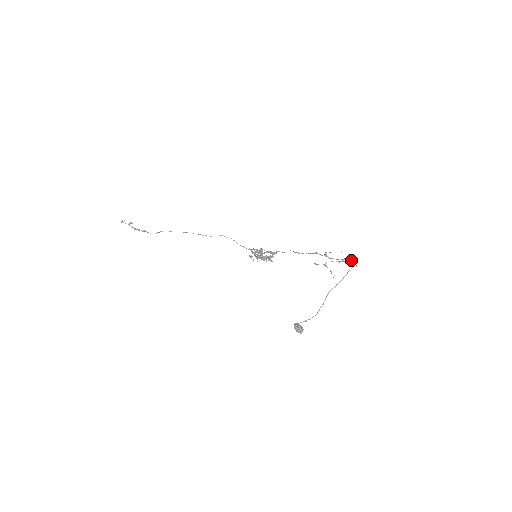
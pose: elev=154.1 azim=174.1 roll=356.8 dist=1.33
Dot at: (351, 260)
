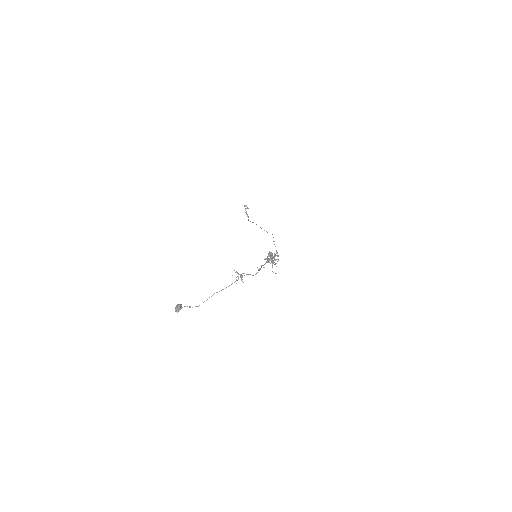
Dot at: occluded
